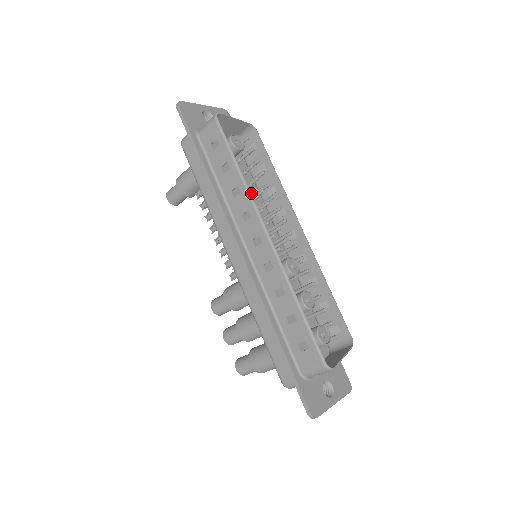
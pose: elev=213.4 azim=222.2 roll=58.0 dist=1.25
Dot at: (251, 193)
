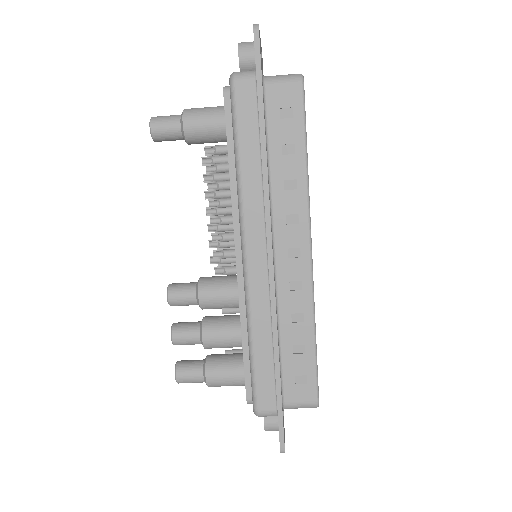
Dot at: occluded
